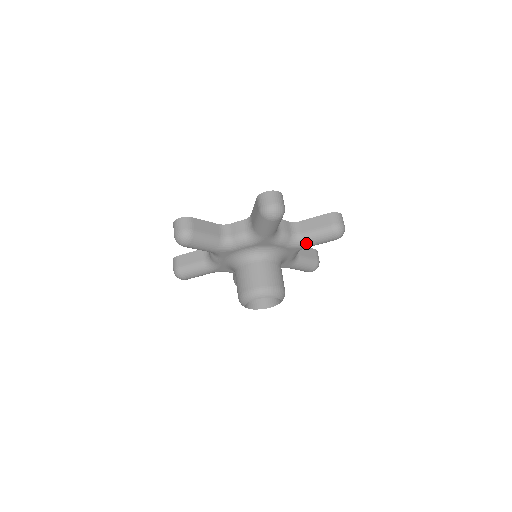
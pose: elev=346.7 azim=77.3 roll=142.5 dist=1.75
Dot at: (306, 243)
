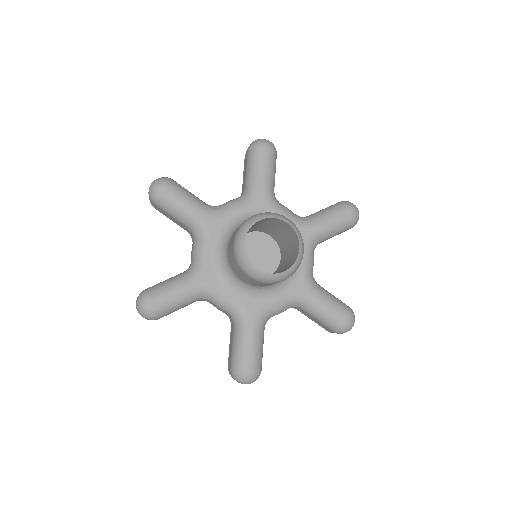
Dot at: (316, 220)
